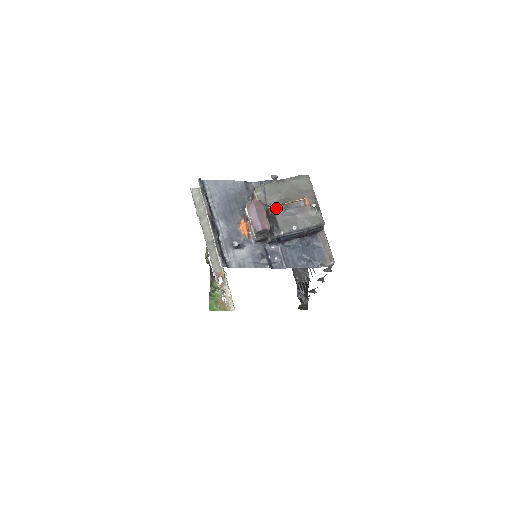
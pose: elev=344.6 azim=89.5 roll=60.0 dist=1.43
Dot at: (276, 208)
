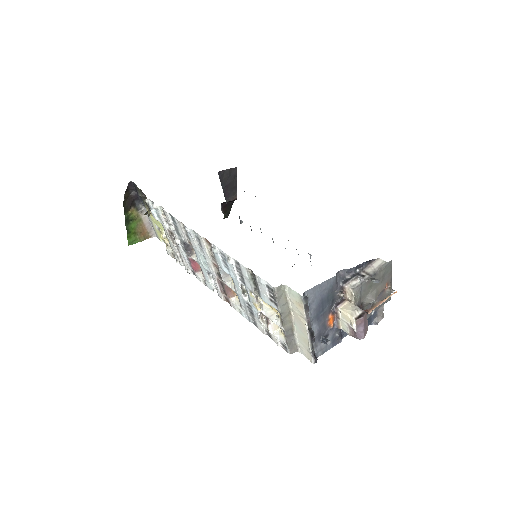
Dot at: (367, 304)
